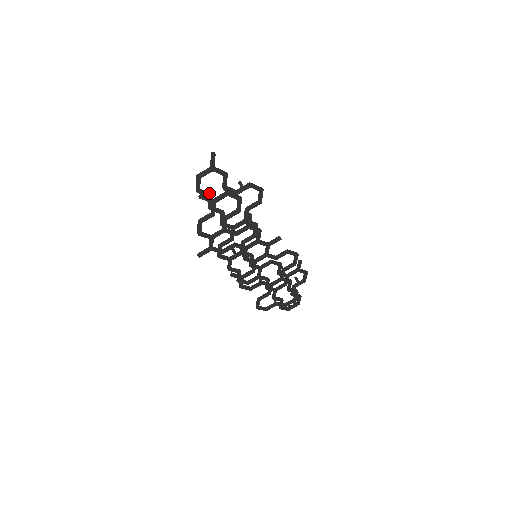
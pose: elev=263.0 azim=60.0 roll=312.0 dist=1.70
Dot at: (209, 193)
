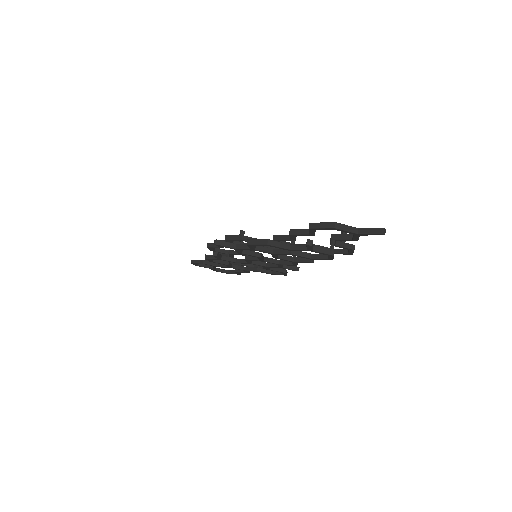
Dot at: occluded
